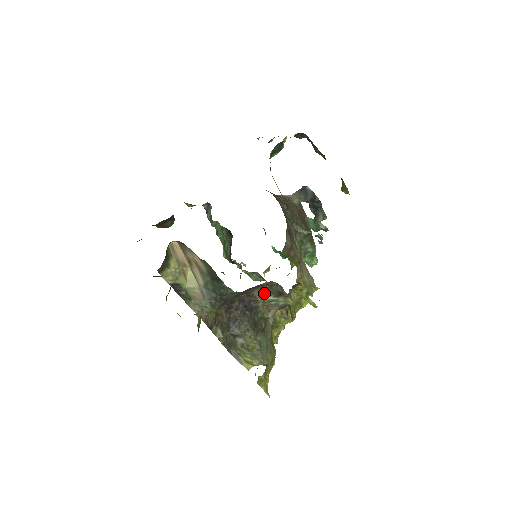
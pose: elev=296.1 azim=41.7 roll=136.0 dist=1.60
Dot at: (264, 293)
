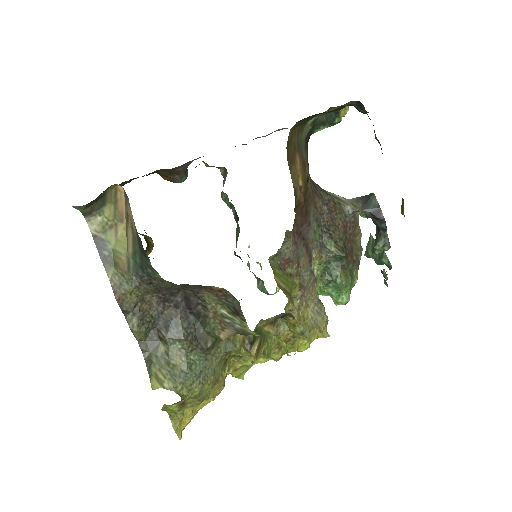
Dot at: (217, 301)
